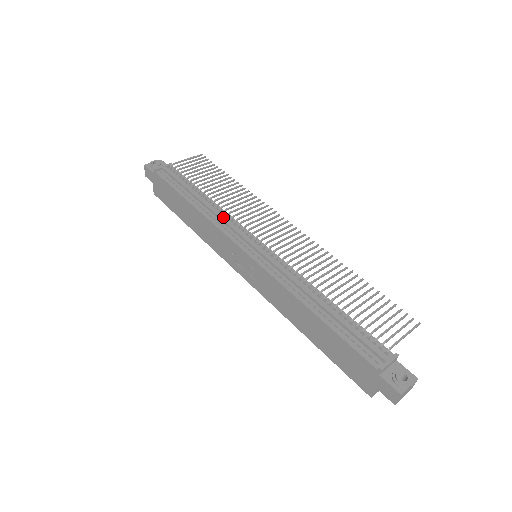
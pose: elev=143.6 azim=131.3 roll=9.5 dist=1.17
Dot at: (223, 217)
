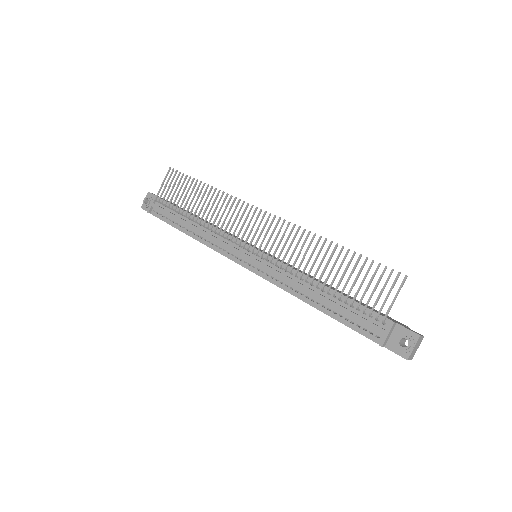
Dot at: (213, 237)
